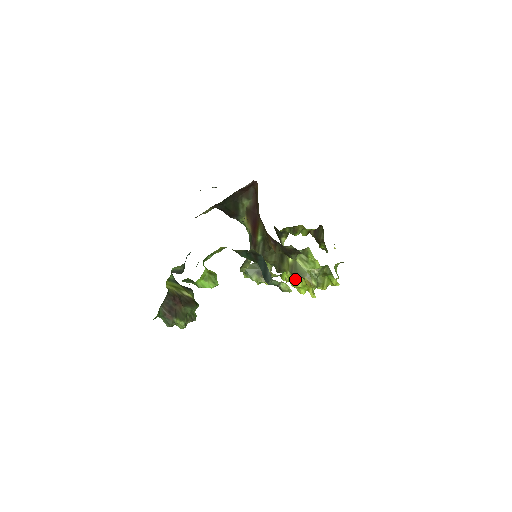
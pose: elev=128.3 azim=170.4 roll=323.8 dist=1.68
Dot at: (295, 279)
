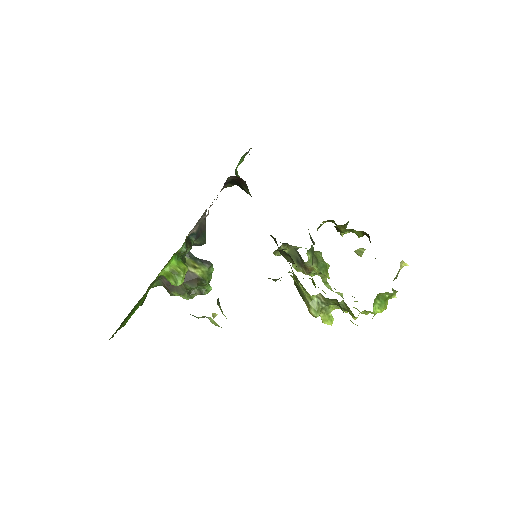
Dot at: occluded
